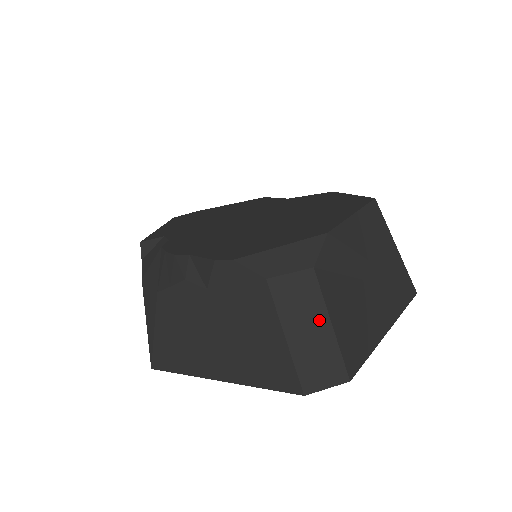
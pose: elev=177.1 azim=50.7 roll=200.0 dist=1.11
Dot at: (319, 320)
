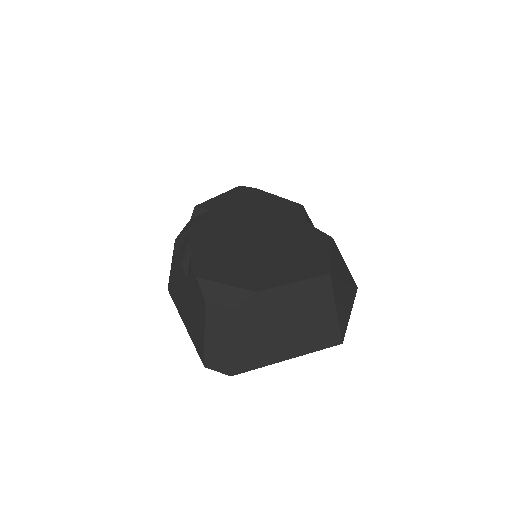
Dot at: (226, 337)
